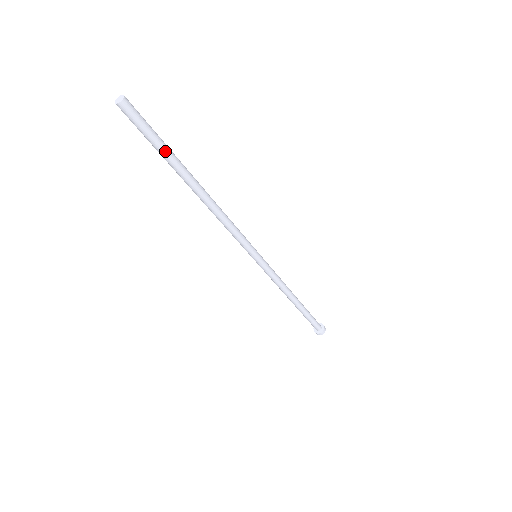
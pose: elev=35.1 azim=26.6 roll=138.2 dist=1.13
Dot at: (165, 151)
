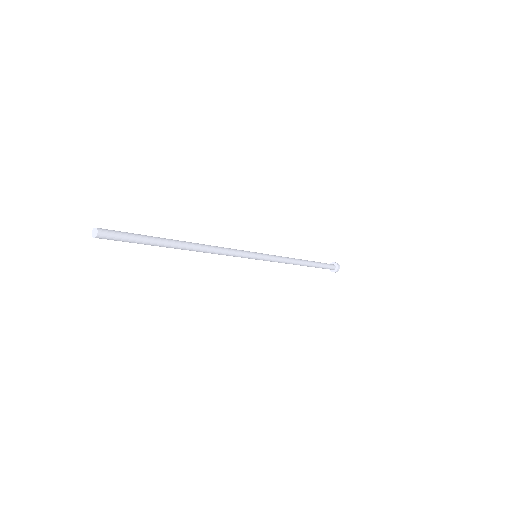
Dot at: (145, 244)
